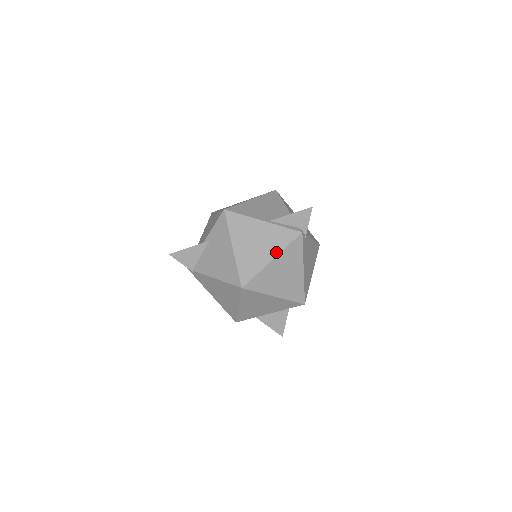
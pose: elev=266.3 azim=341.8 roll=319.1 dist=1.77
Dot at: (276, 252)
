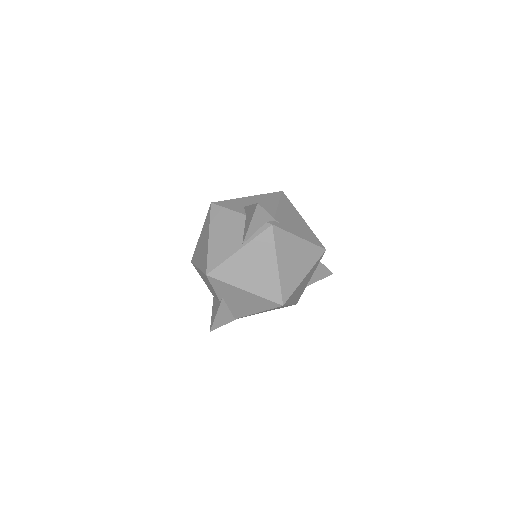
Dot at: (273, 258)
